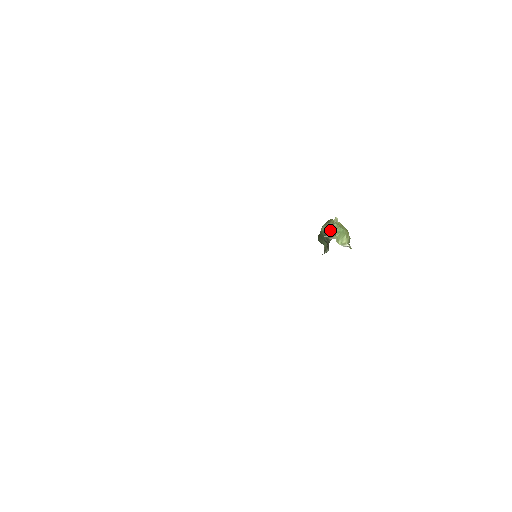
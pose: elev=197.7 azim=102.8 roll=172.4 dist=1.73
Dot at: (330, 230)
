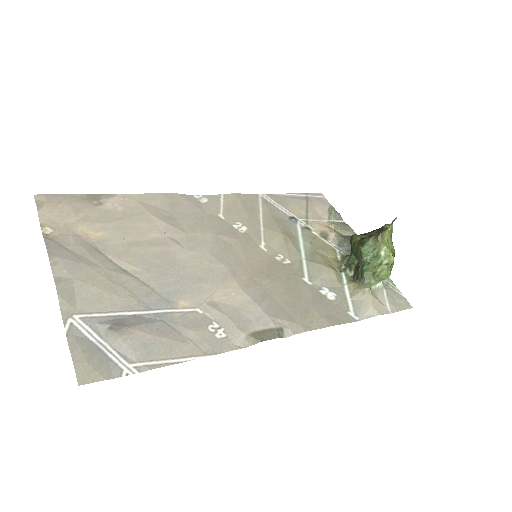
Dot at: (374, 265)
